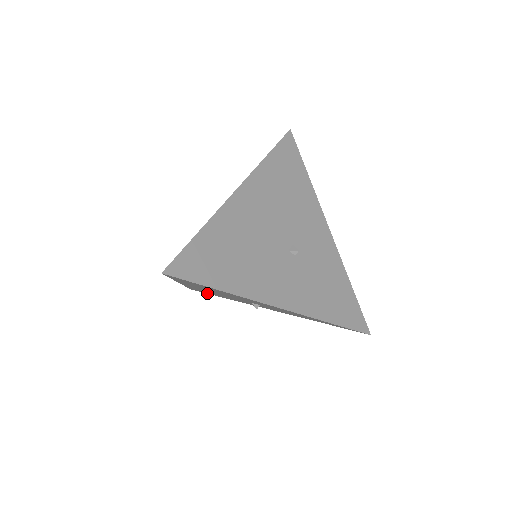
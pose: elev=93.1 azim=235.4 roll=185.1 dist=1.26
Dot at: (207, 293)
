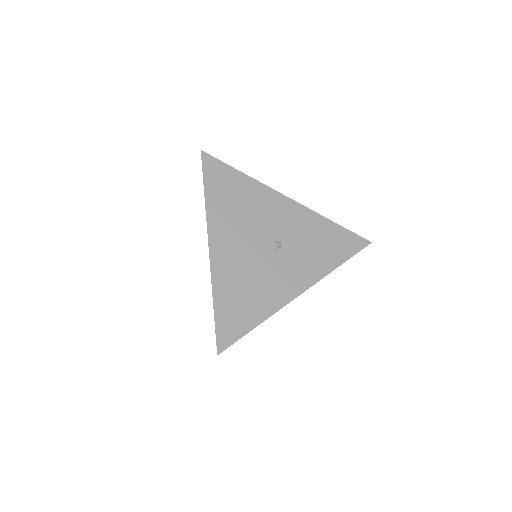
Dot at: occluded
